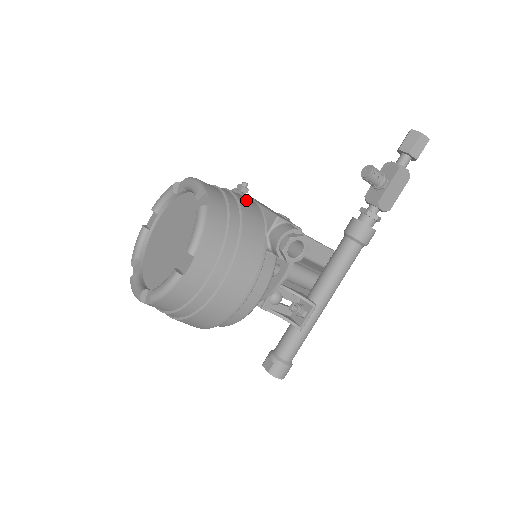
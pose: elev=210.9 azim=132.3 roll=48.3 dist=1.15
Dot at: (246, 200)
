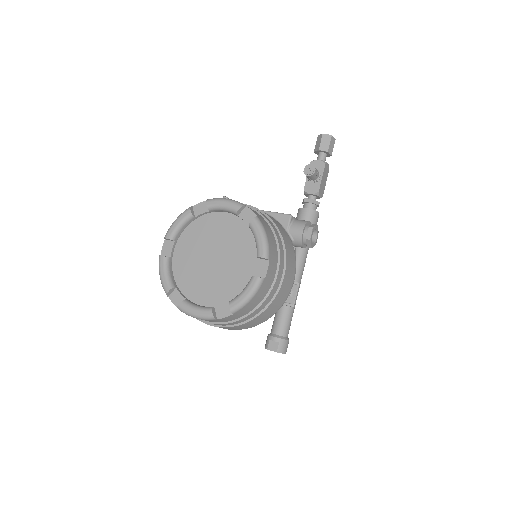
Dot at: occluded
